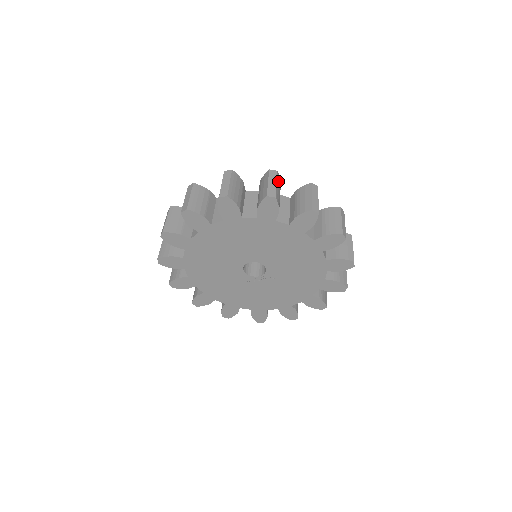
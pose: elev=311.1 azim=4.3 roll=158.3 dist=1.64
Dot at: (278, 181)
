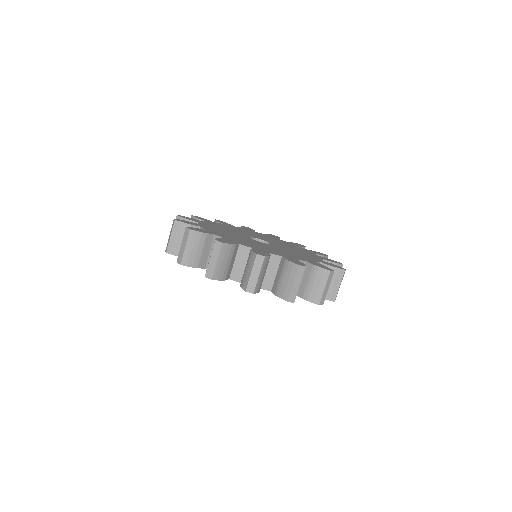
Dot at: (302, 276)
